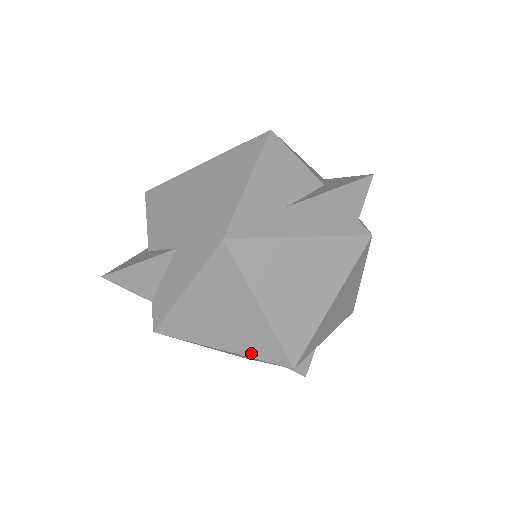
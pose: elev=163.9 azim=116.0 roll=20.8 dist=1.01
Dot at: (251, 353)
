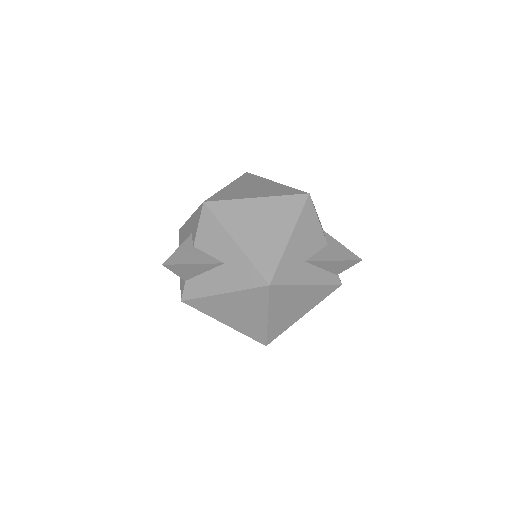
Dot at: (244, 332)
